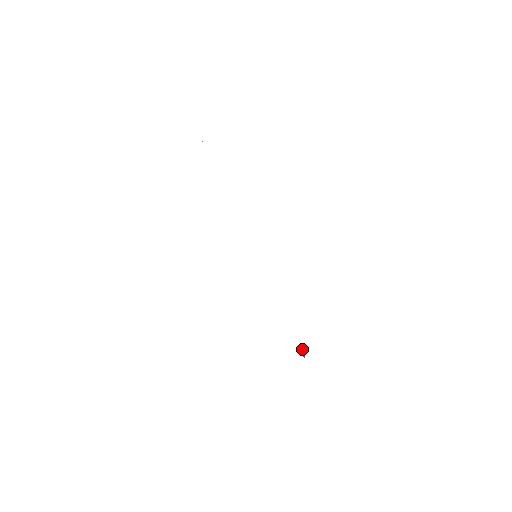
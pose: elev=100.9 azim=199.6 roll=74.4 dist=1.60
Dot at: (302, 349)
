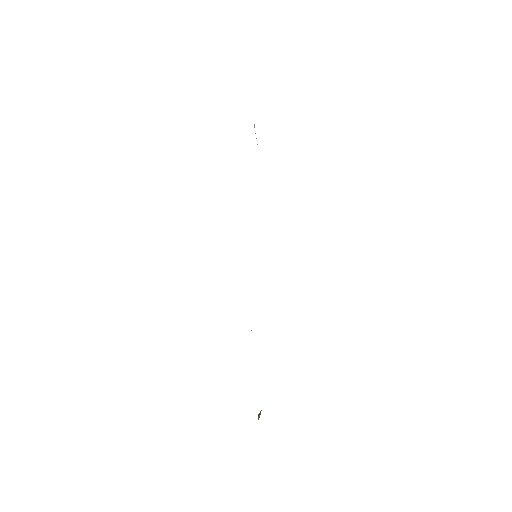
Dot at: occluded
